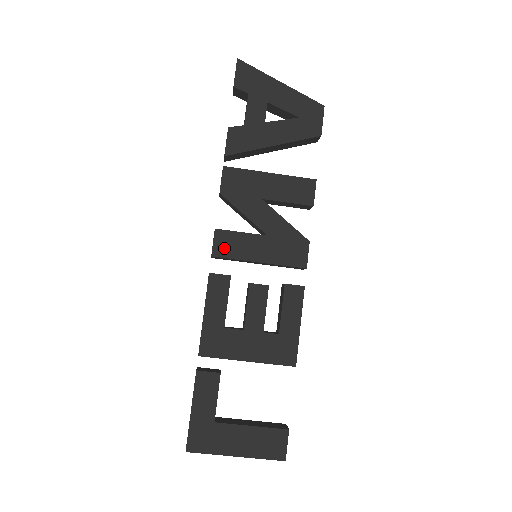
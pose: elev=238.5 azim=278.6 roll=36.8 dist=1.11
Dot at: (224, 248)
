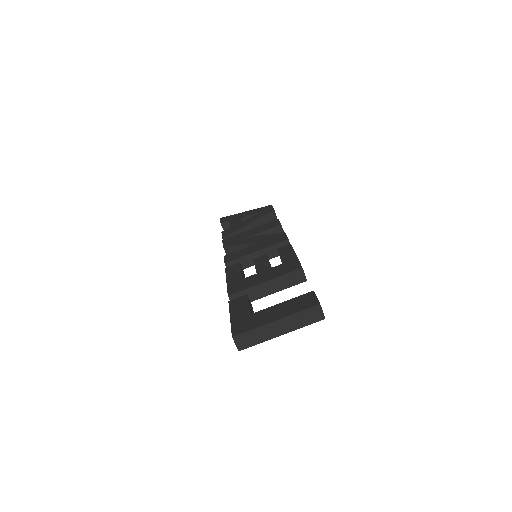
Dot at: (232, 258)
